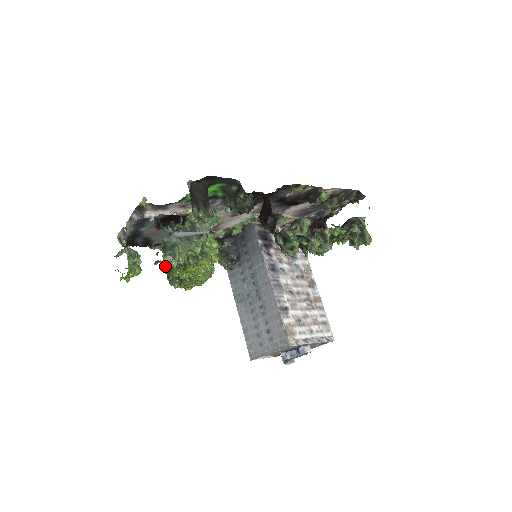
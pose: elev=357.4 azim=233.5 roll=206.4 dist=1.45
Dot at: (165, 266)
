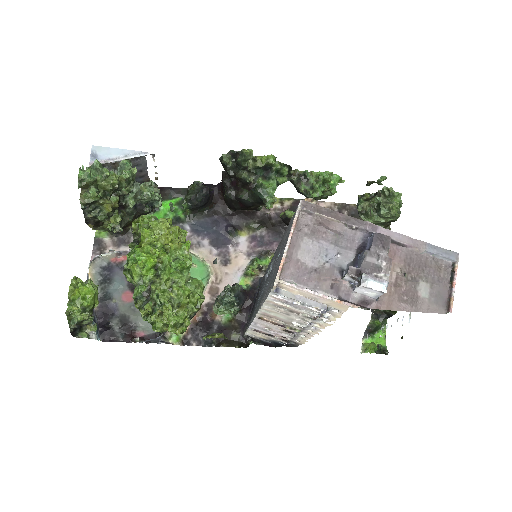
Dot at: (84, 171)
